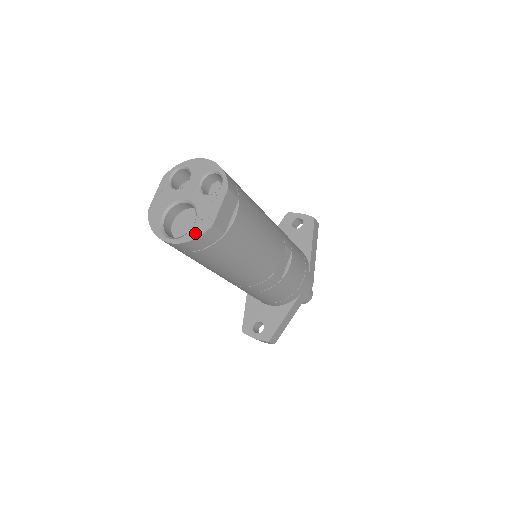
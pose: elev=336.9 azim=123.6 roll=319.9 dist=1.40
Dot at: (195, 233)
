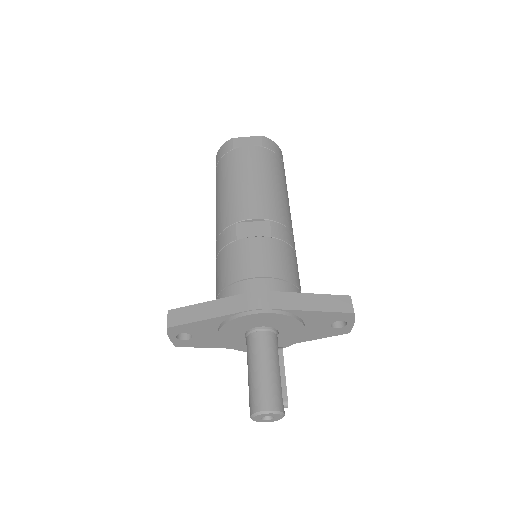
Dot at: occluded
